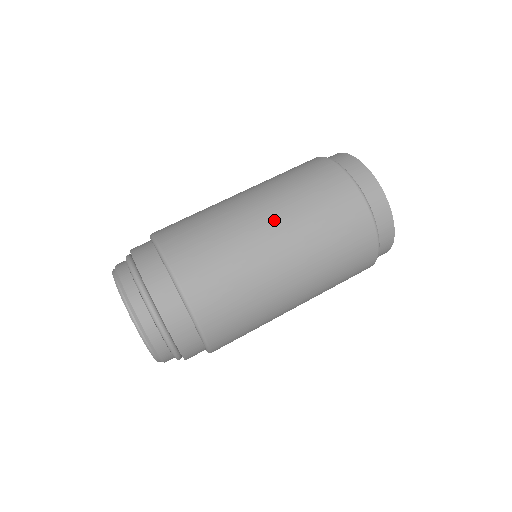
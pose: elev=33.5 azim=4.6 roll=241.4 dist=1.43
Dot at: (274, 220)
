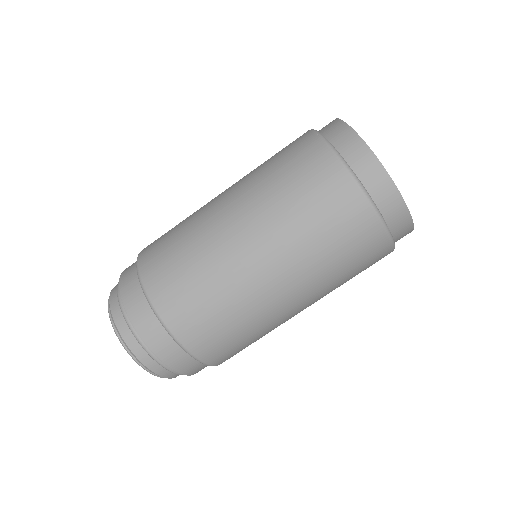
Dot at: (230, 192)
